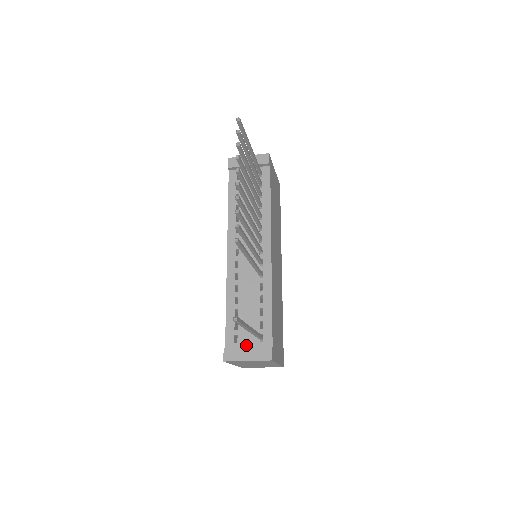
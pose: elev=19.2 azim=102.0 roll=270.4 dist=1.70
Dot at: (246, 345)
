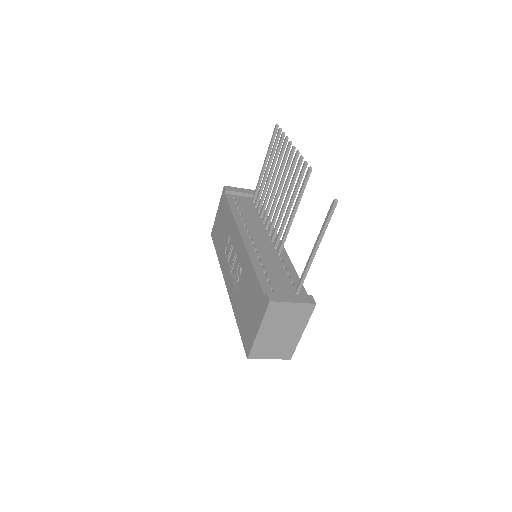
Dot at: occluded
